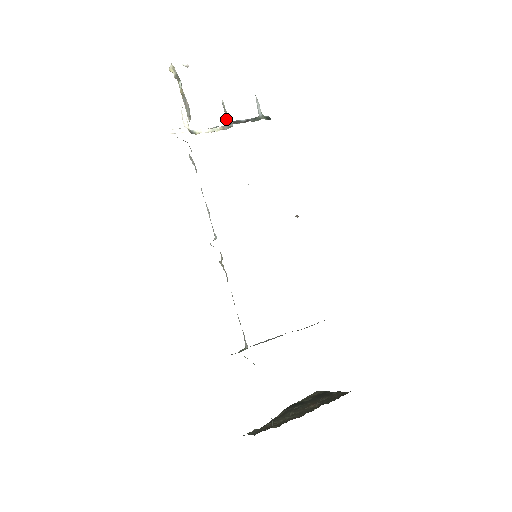
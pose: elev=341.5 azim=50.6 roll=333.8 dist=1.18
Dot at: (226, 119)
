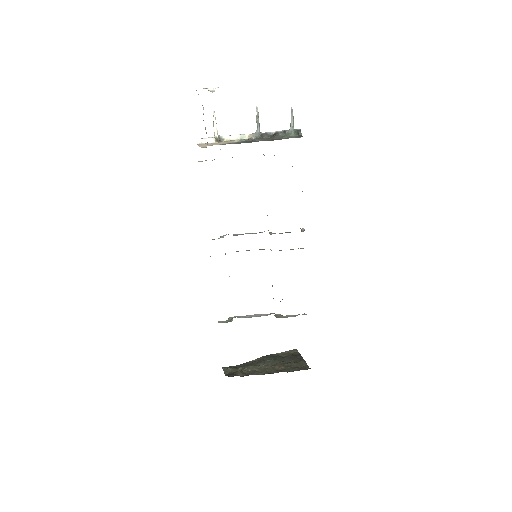
Dot at: (257, 127)
